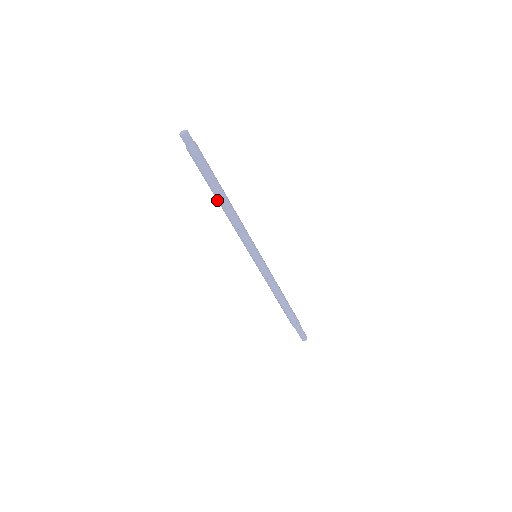
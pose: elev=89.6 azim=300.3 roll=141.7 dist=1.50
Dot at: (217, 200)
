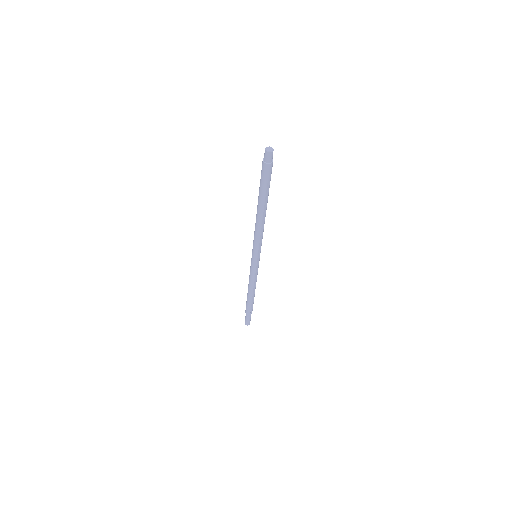
Dot at: (259, 208)
